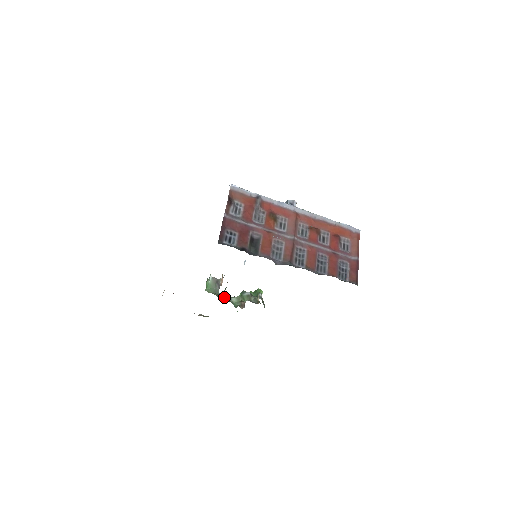
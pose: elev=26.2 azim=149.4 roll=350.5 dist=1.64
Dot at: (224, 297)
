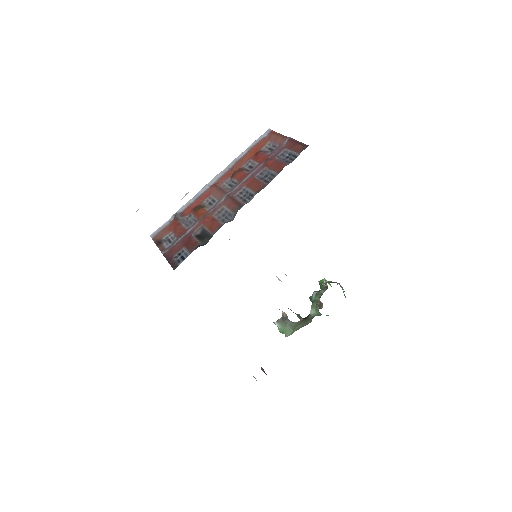
Dot at: (304, 321)
